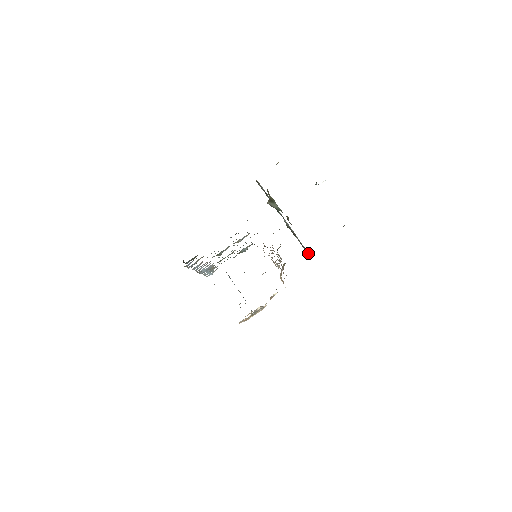
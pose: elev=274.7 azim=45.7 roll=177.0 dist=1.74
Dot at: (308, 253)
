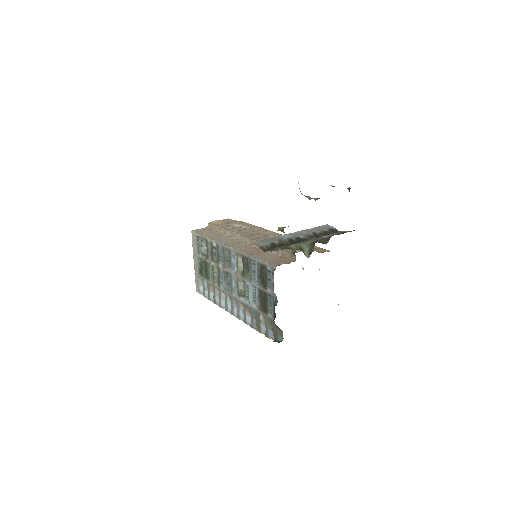
Dot at: (331, 229)
